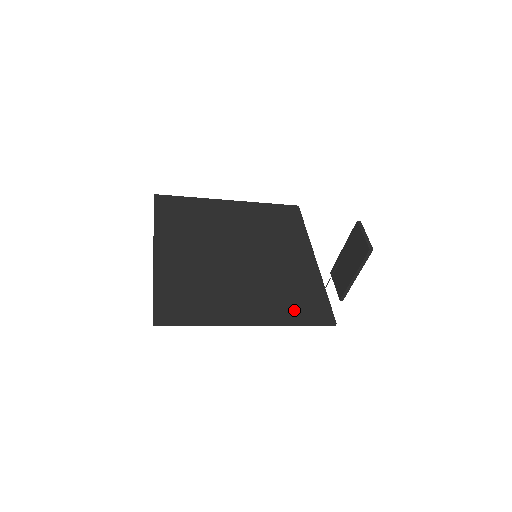
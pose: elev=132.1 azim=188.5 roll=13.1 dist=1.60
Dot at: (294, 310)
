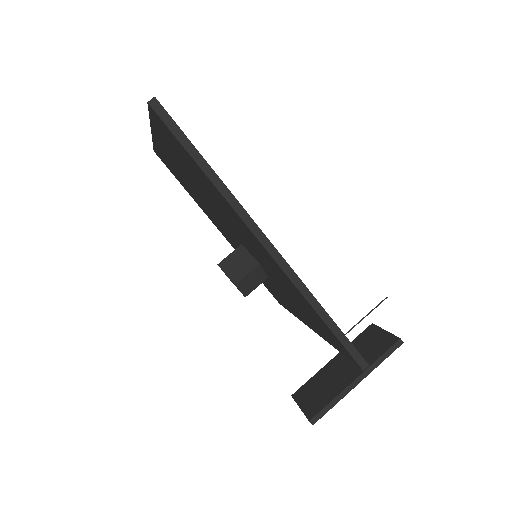
Dot at: occluded
